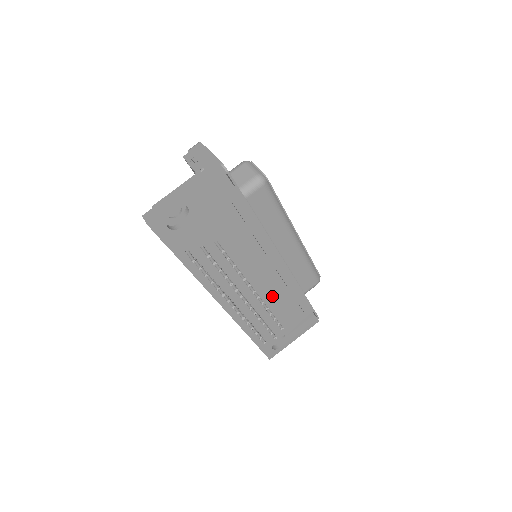
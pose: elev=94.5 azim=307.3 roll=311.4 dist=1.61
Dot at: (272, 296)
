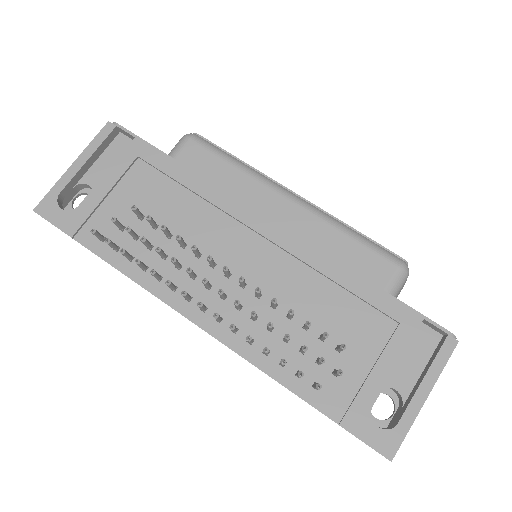
Dot at: (297, 296)
